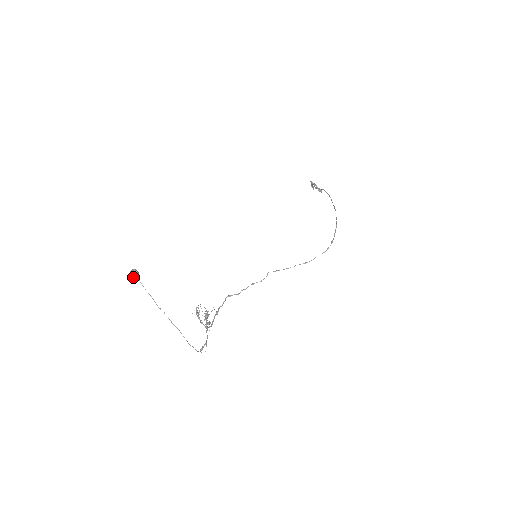
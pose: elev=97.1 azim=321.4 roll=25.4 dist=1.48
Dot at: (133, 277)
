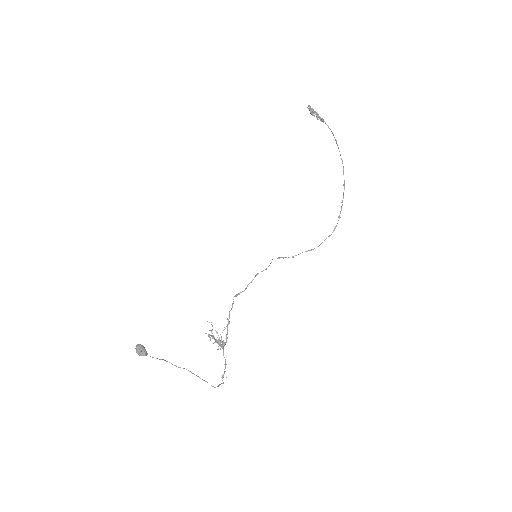
Dot at: (140, 355)
